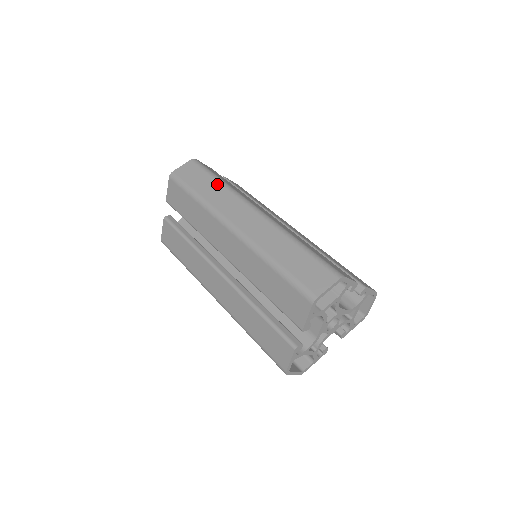
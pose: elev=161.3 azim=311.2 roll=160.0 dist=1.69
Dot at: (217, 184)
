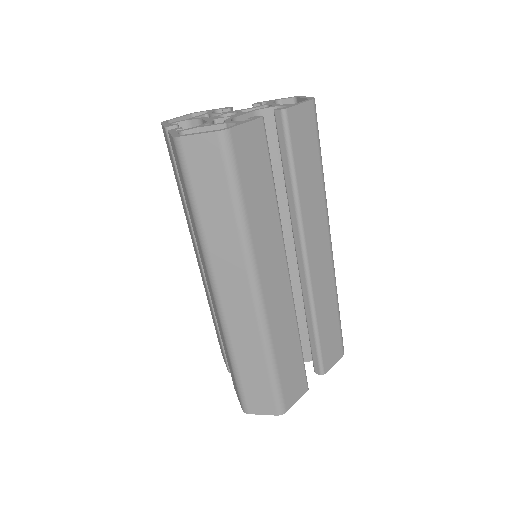
Dot at: (231, 219)
